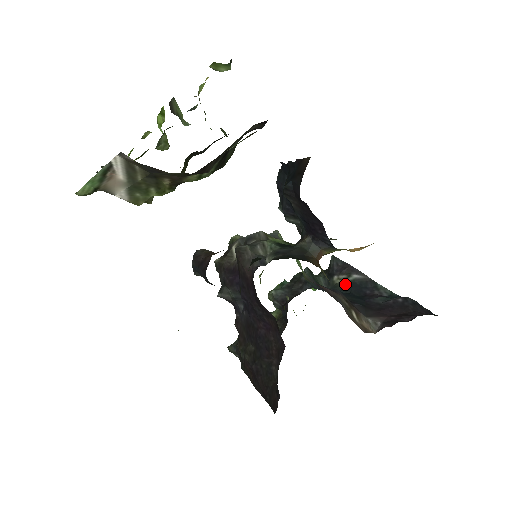
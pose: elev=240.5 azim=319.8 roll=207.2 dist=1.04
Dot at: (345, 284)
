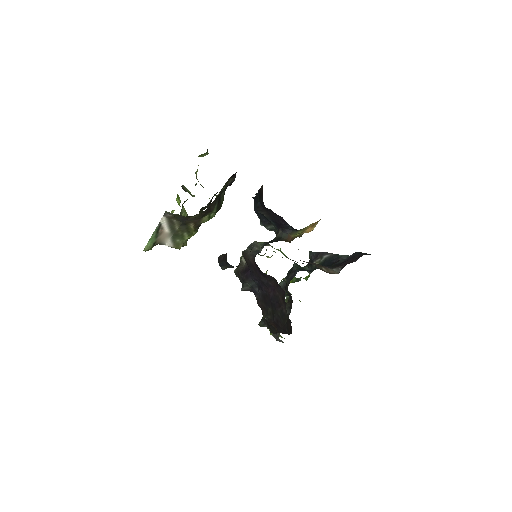
Dot at: (321, 263)
